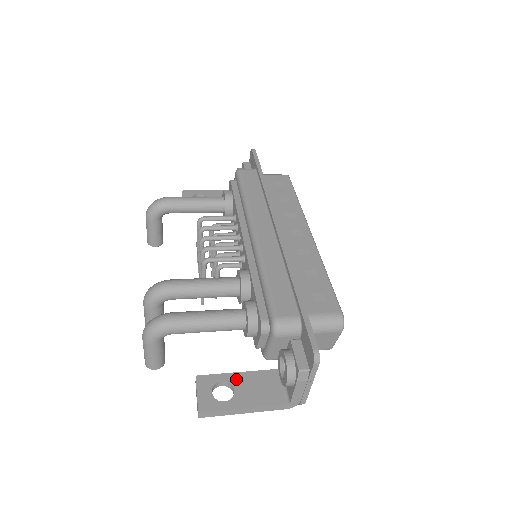
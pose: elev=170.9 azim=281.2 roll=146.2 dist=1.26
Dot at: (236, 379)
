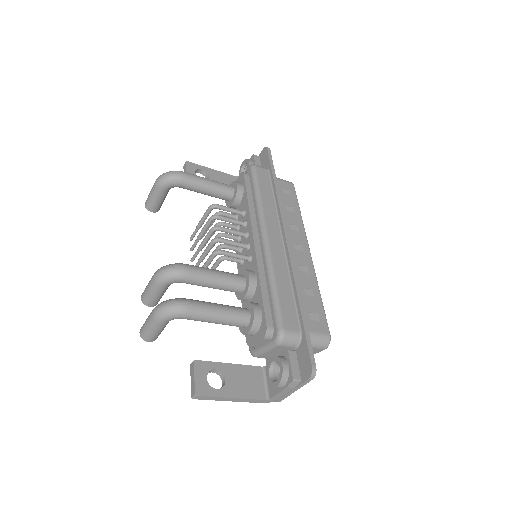
Dot at: (227, 369)
